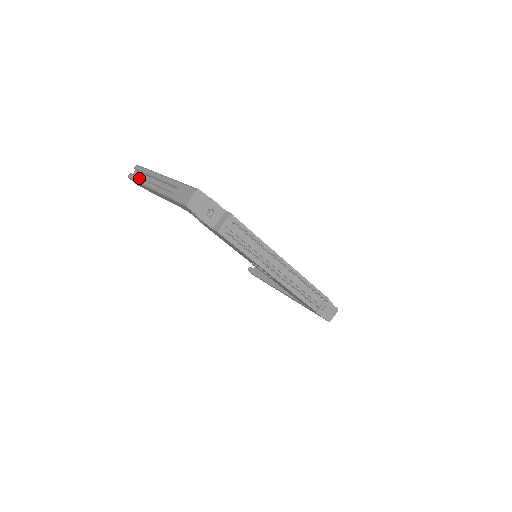
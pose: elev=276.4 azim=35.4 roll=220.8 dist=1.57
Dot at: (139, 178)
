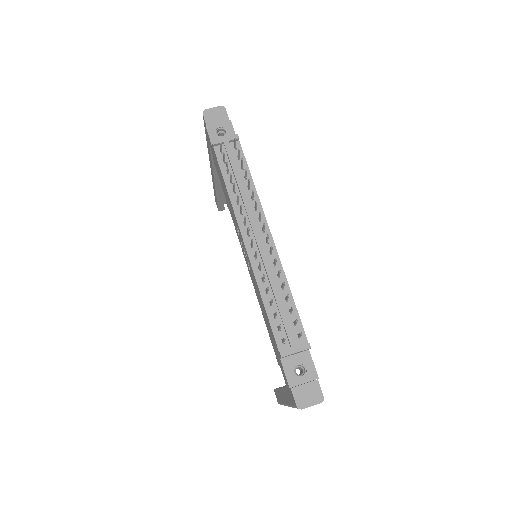
Dot at: occluded
